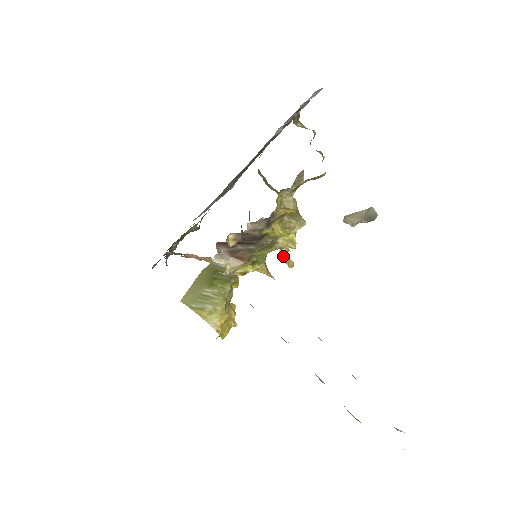
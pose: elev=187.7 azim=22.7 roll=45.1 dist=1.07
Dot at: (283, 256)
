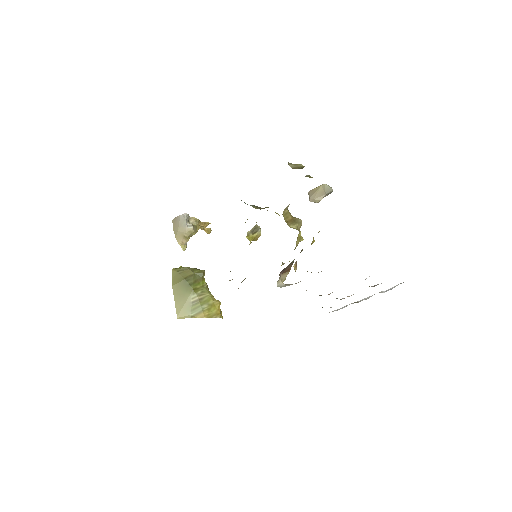
Dot at: (202, 229)
